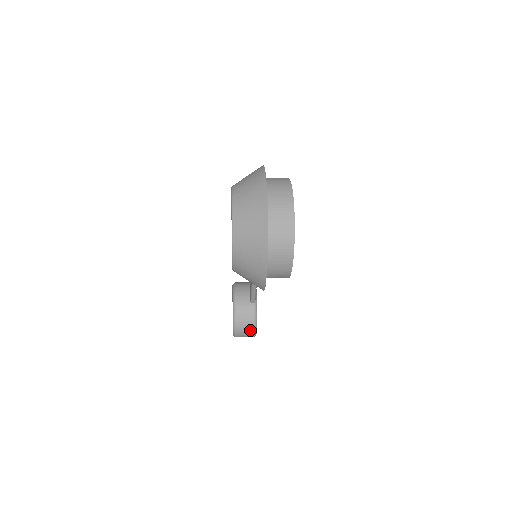
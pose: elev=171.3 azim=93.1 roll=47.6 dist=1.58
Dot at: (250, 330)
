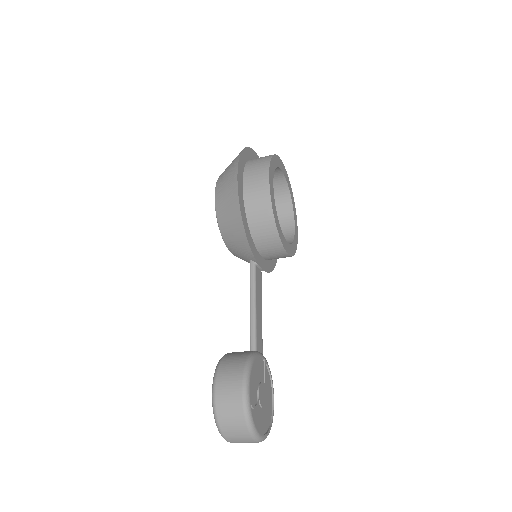
Dot at: (237, 376)
